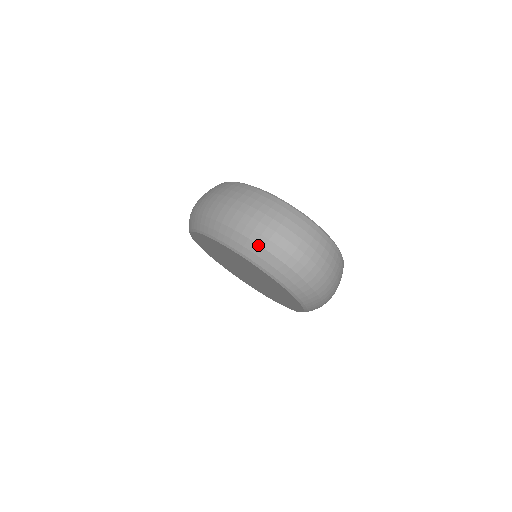
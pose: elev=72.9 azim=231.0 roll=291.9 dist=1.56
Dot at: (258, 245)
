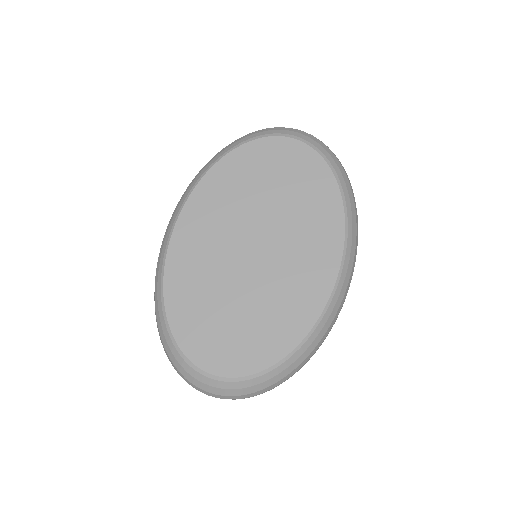
Dot at: (269, 128)
